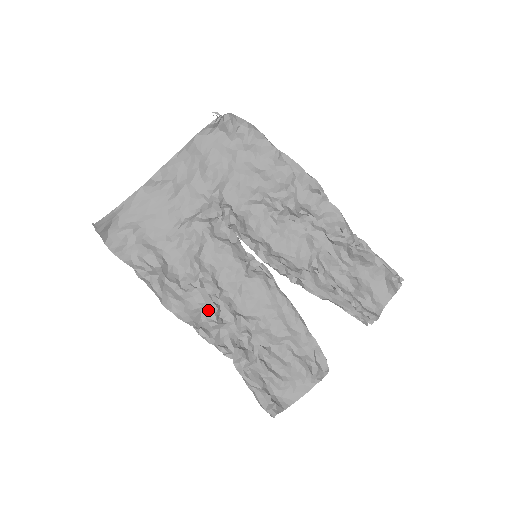
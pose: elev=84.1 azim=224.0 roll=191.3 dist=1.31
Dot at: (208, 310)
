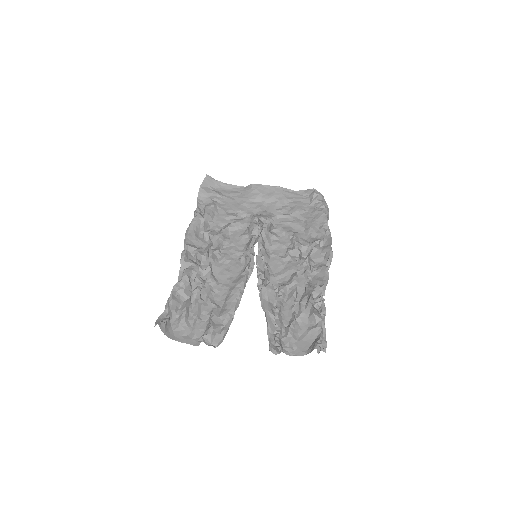
Dot at: (201, 252)
